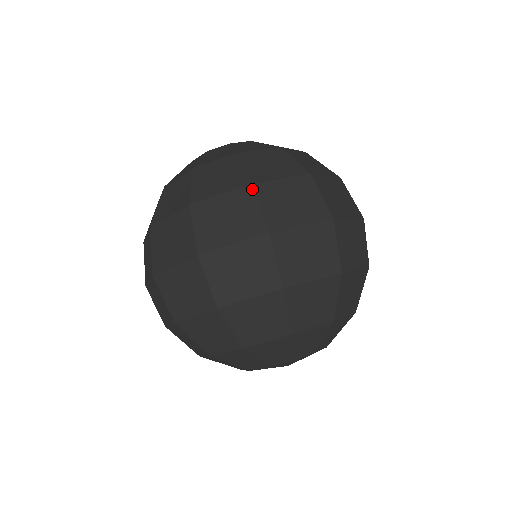
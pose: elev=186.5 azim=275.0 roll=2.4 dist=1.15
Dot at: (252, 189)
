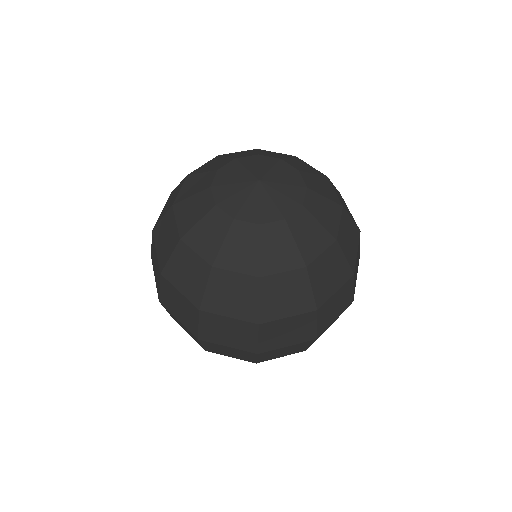
Dot at: (353, 278)
